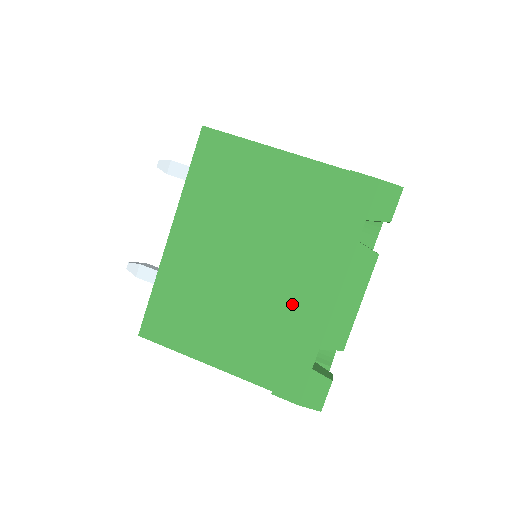
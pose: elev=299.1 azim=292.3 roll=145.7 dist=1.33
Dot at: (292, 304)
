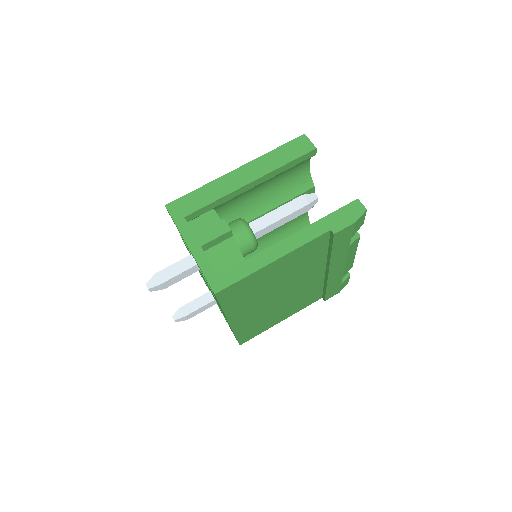
Dot at: (319, 280)
